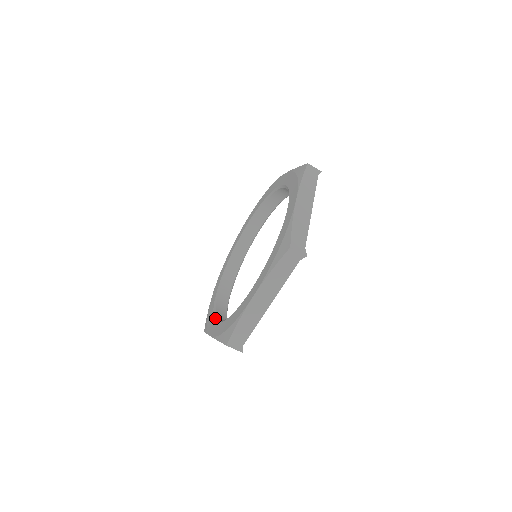
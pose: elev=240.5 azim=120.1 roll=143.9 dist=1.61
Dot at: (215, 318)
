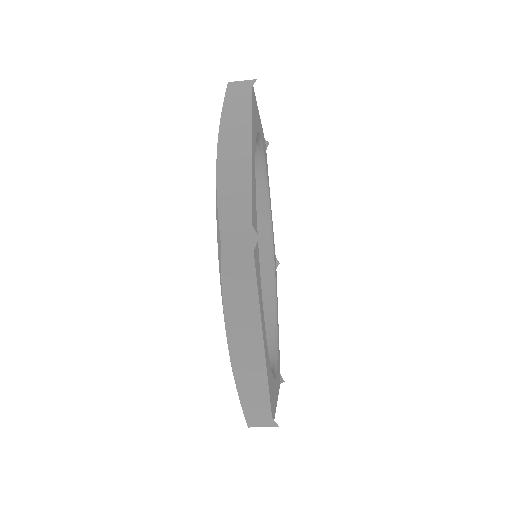
Dot at: occluded
